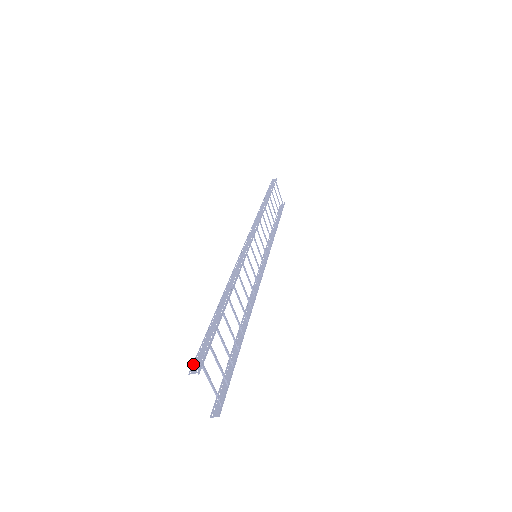
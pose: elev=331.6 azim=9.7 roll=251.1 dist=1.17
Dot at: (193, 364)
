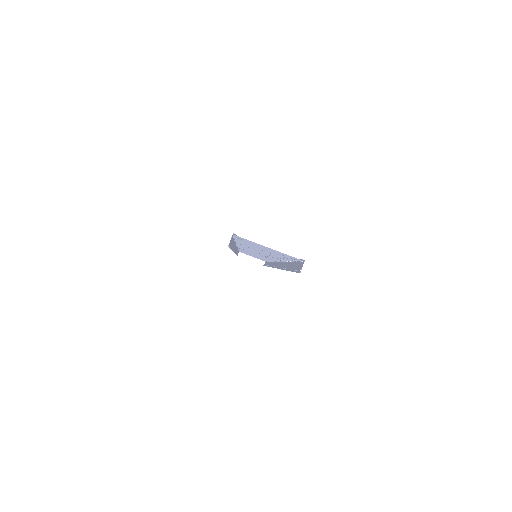
Dot at: occluded
